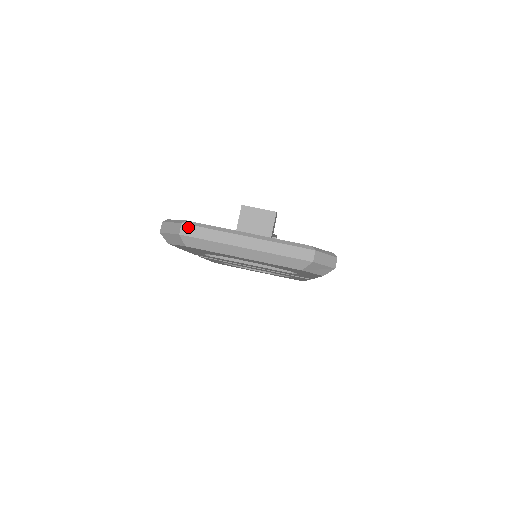
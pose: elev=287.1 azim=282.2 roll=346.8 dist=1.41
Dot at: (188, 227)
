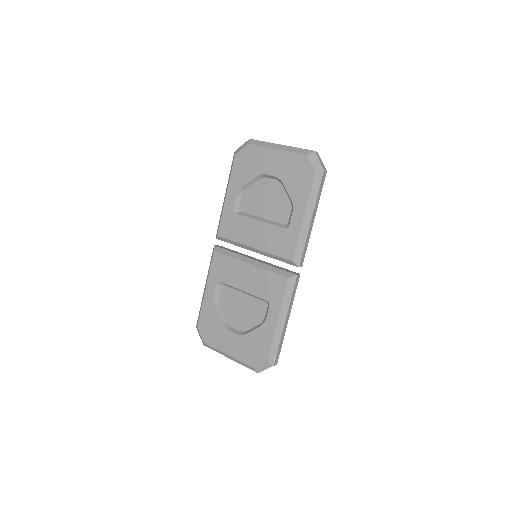
Dot at: occluded
